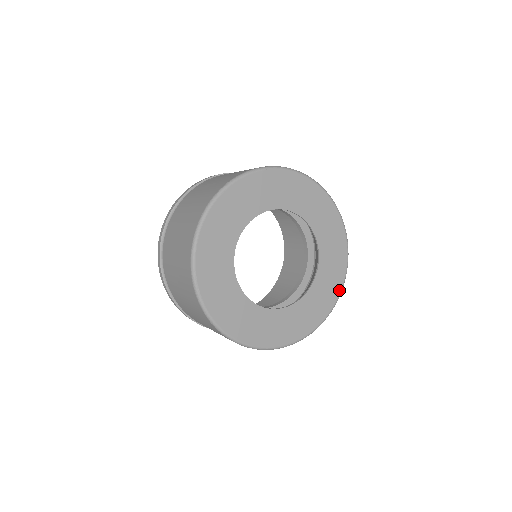
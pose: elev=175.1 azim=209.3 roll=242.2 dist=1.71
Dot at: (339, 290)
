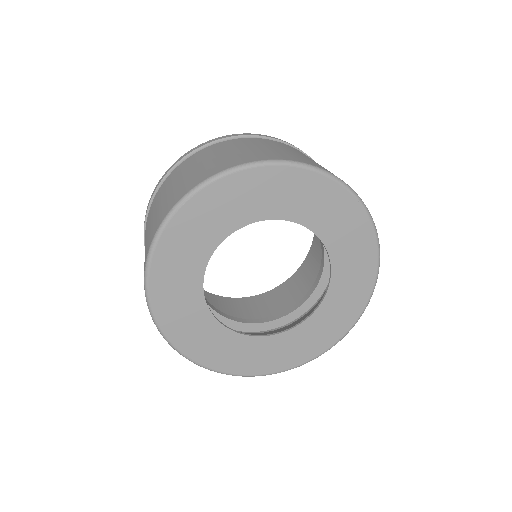
Dot at: (375, 261)
